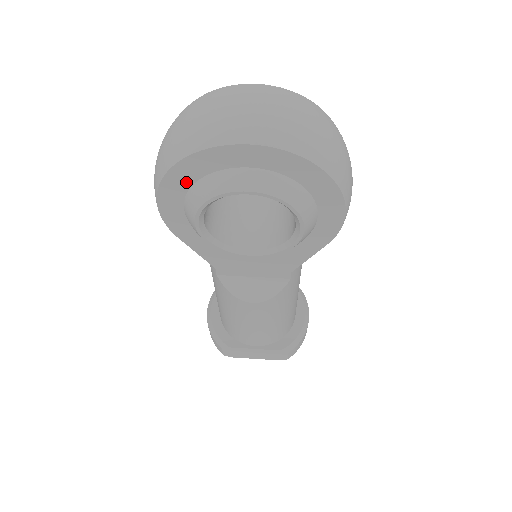
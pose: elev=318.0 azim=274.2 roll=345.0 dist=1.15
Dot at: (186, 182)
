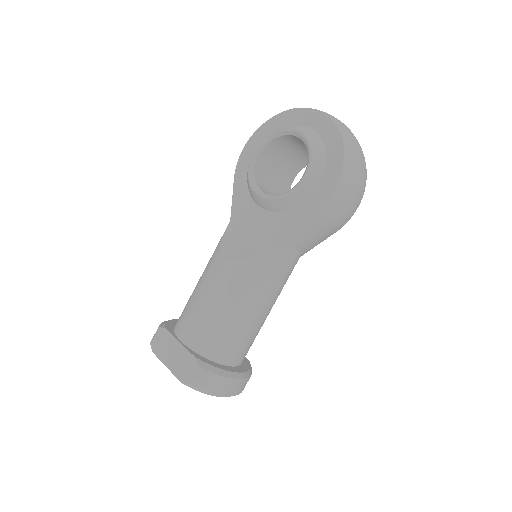
Dot at: (271, 130)
